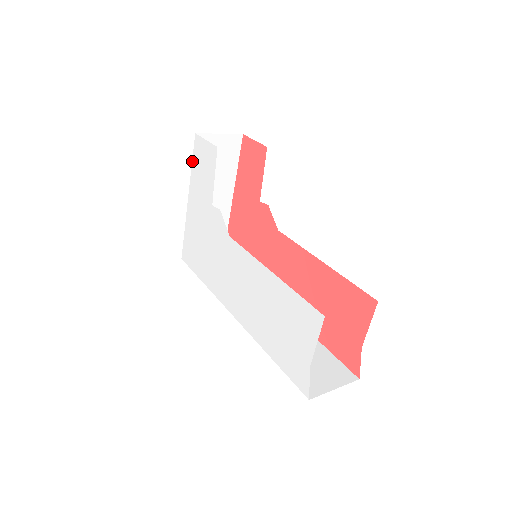
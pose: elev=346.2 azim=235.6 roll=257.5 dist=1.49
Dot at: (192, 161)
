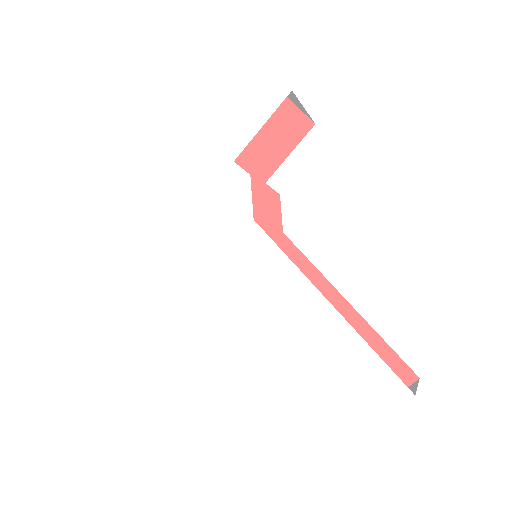
Dot at: (217, 82)
